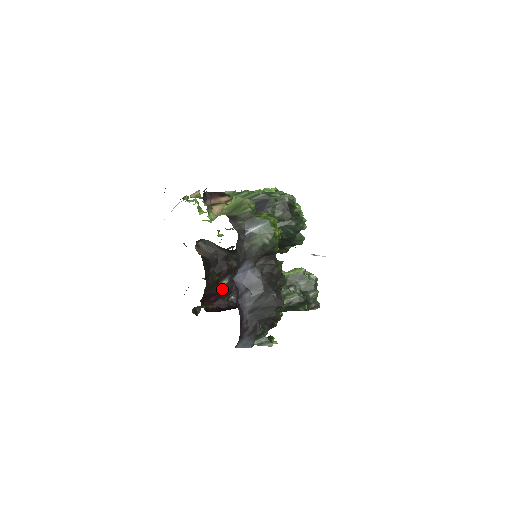
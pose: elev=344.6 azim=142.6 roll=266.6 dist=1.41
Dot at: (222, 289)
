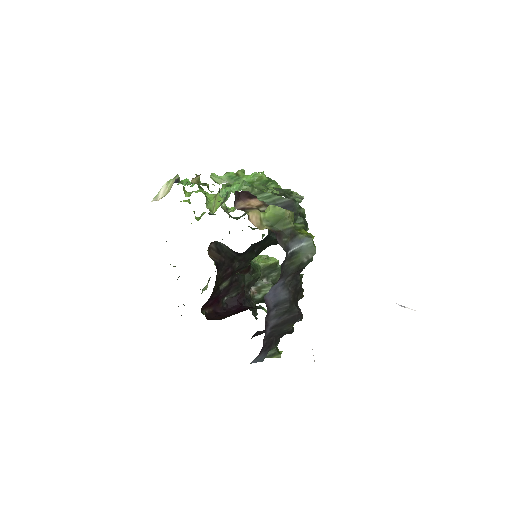
Dot at: (221, 292)
